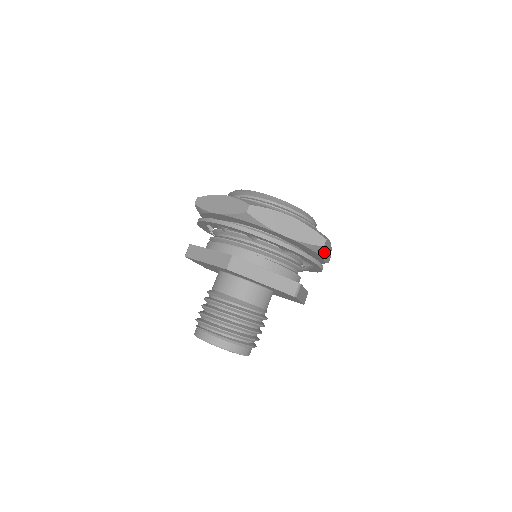
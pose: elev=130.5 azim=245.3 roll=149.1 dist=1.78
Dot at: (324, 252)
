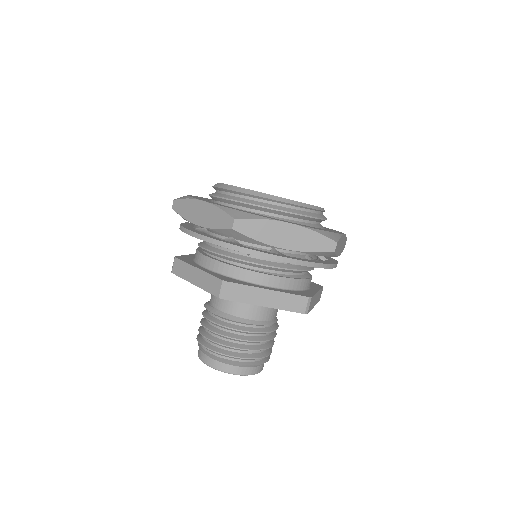
Dot at: (336, 253)
